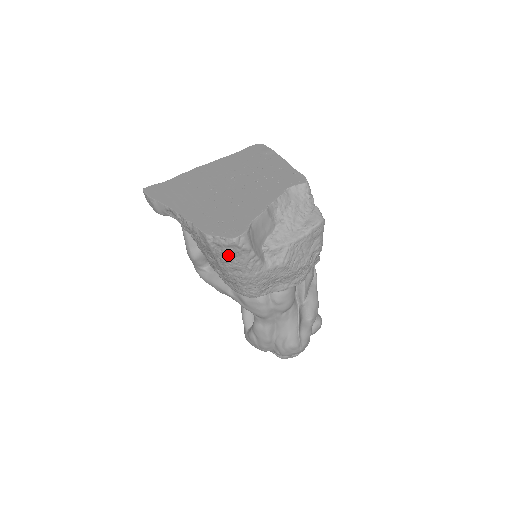
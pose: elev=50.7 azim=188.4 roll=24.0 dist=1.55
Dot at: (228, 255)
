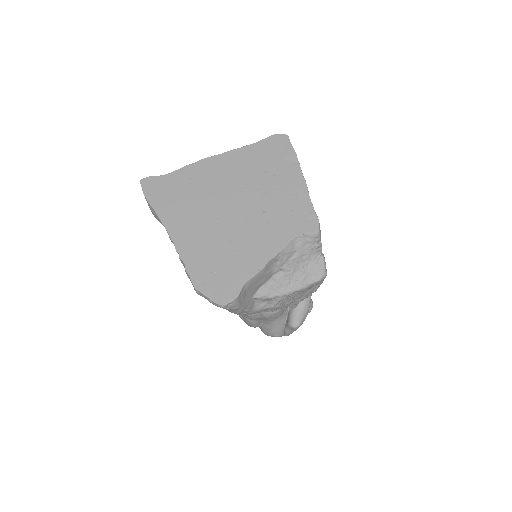
Dot at: occluded
